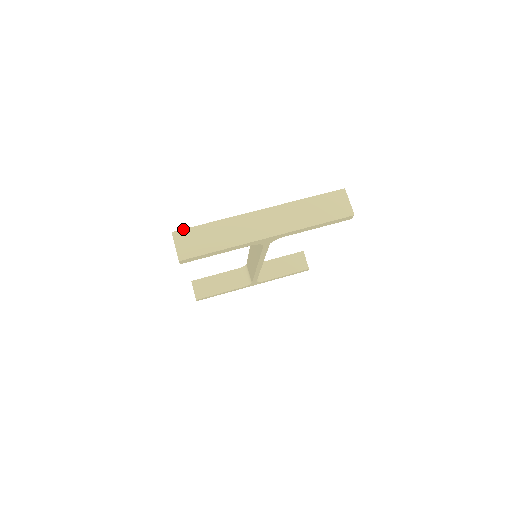
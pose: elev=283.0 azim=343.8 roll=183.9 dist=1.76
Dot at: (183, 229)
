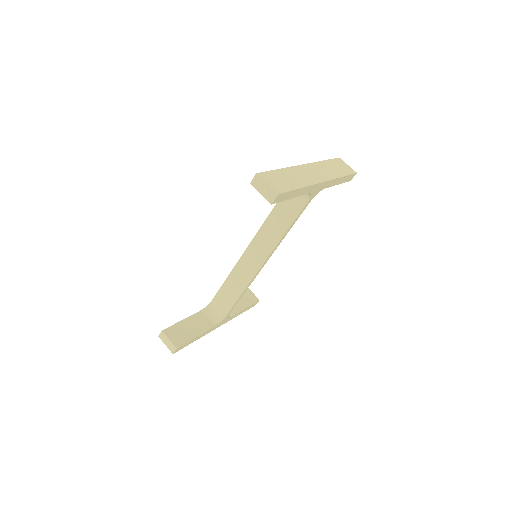
Dot at: (263, 172)
